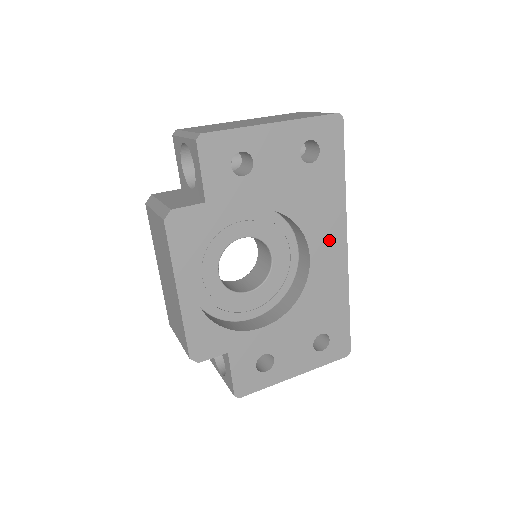
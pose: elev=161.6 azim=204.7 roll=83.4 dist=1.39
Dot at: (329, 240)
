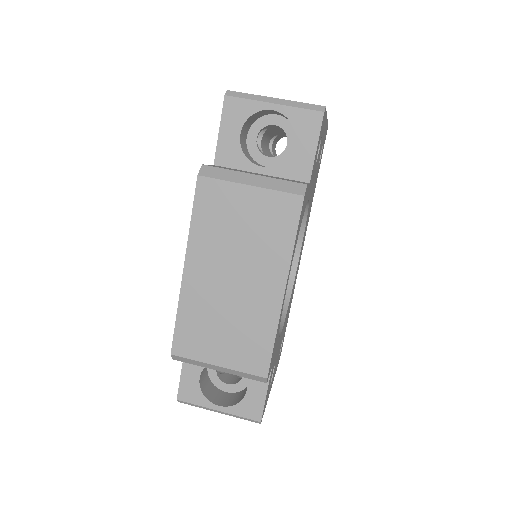
Dot at: (303, 241)
